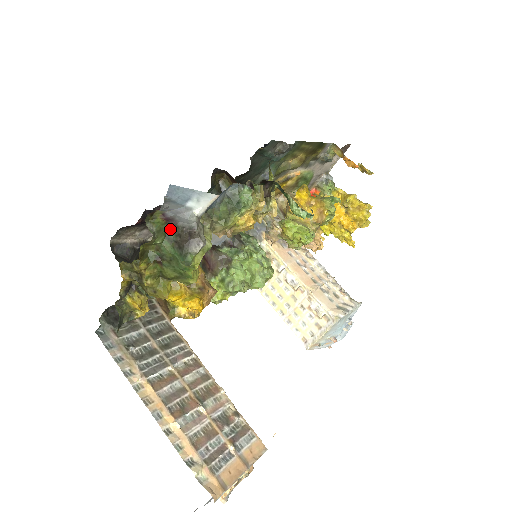
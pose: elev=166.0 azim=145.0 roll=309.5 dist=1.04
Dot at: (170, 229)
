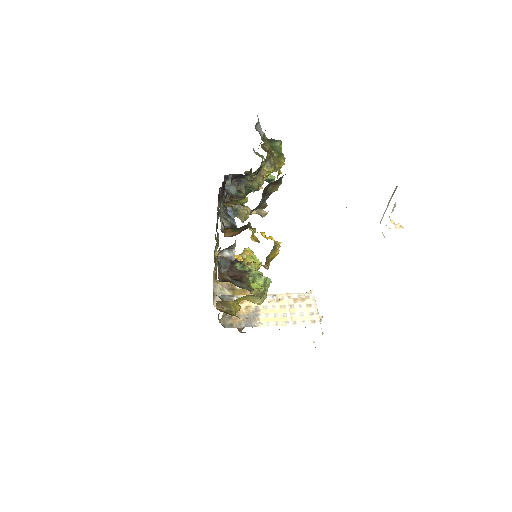
Dot at: occluded
